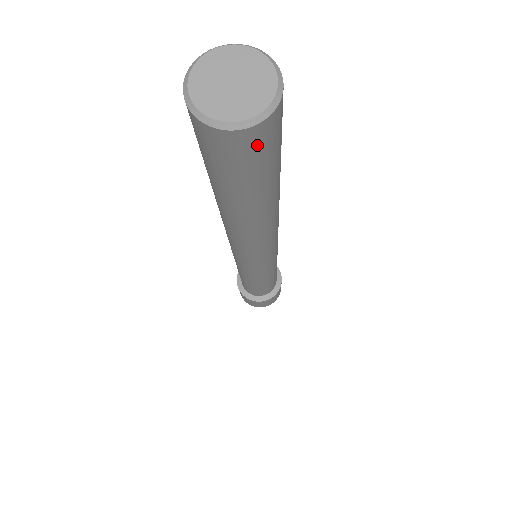
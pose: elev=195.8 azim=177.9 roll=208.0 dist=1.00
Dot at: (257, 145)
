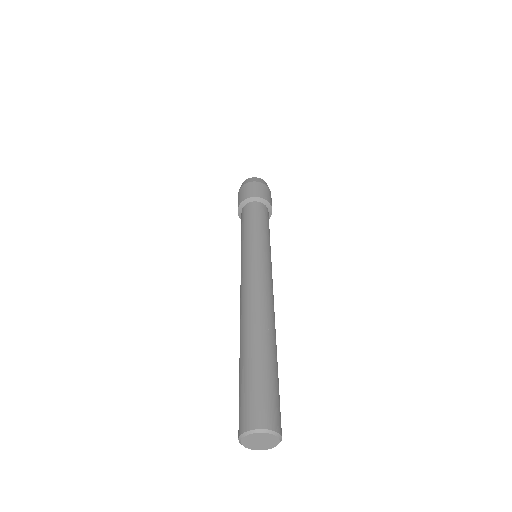
Dot at: occluded
